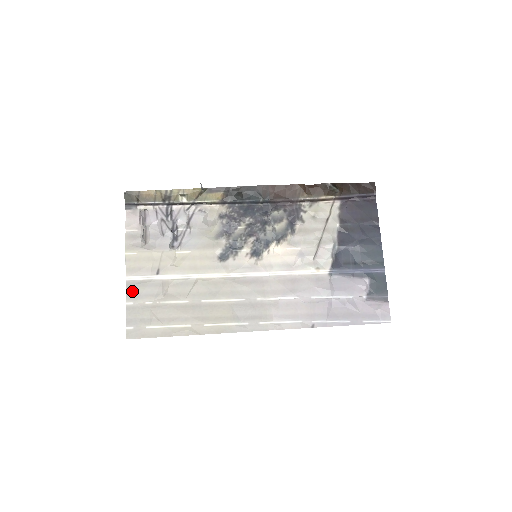
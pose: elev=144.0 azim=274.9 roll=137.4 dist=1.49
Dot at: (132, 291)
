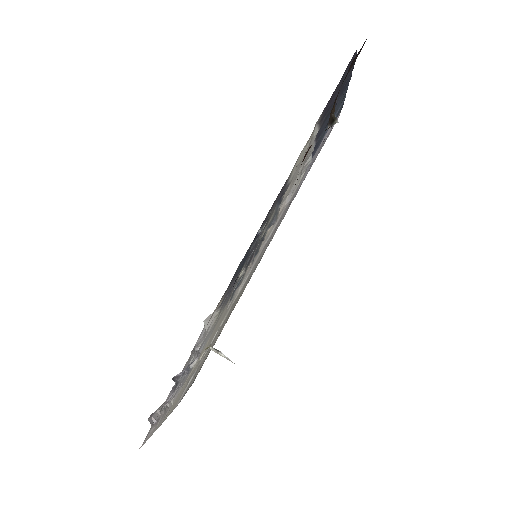
Dot at: occluded
